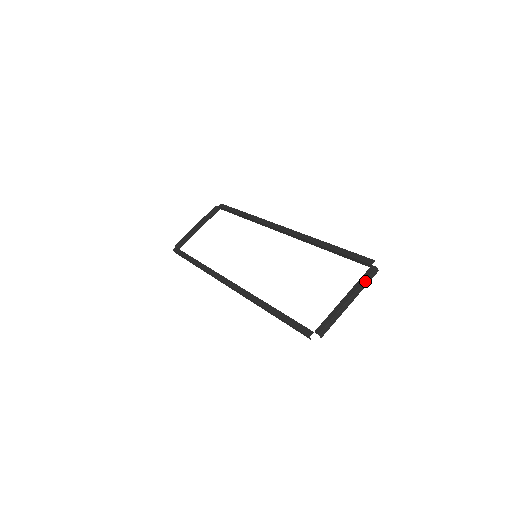
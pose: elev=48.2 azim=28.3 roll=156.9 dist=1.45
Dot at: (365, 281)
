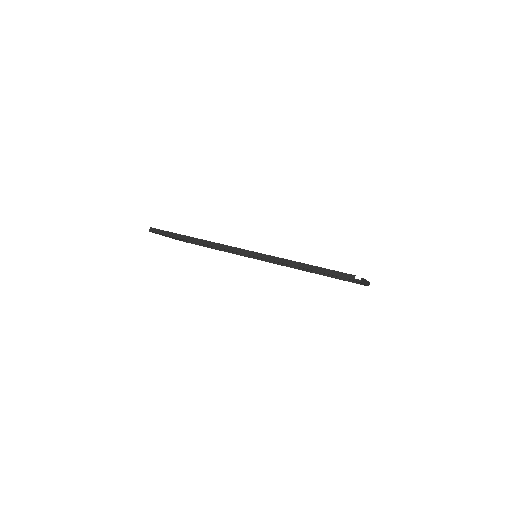
Dot at: (368, 282)
